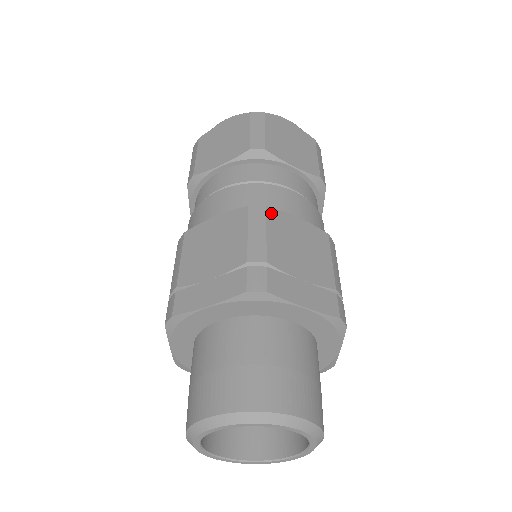
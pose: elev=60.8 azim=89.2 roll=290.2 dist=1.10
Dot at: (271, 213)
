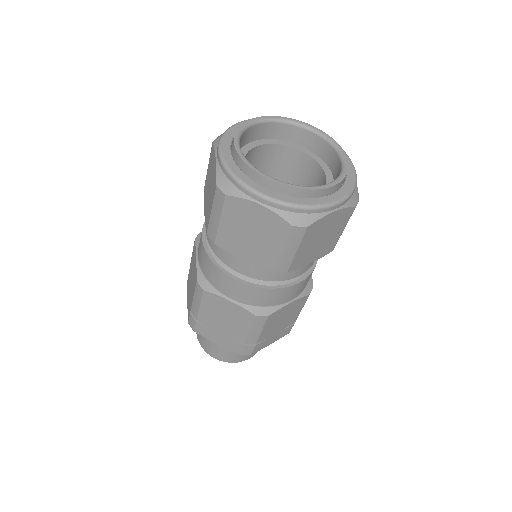
Dot at: (270, 317)
